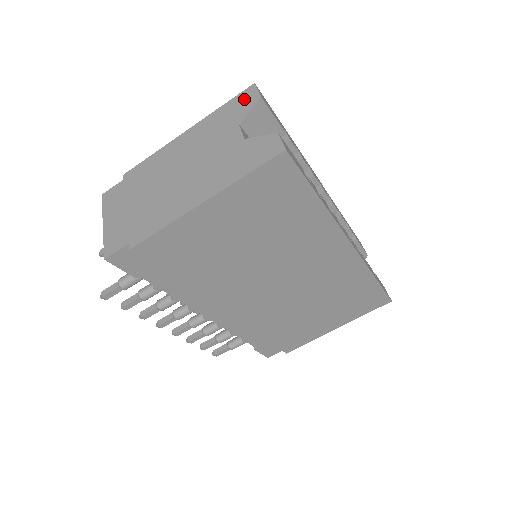
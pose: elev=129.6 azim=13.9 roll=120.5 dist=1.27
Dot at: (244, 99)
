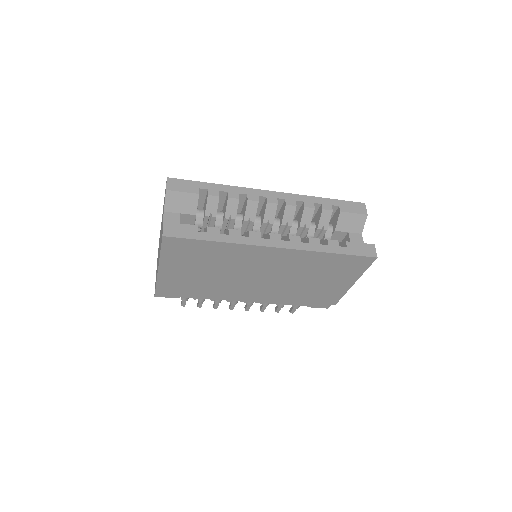
Dot at: (165, 191)
